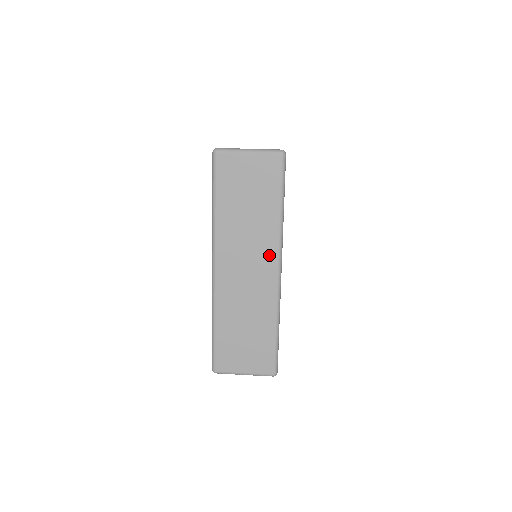
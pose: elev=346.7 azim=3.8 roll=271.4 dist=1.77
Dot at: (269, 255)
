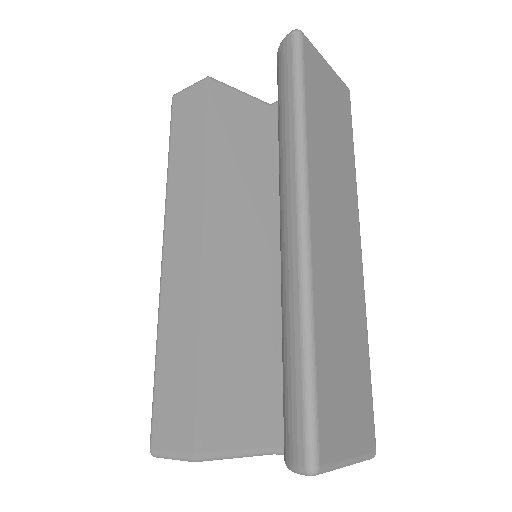
Dot at: (353, 220)
